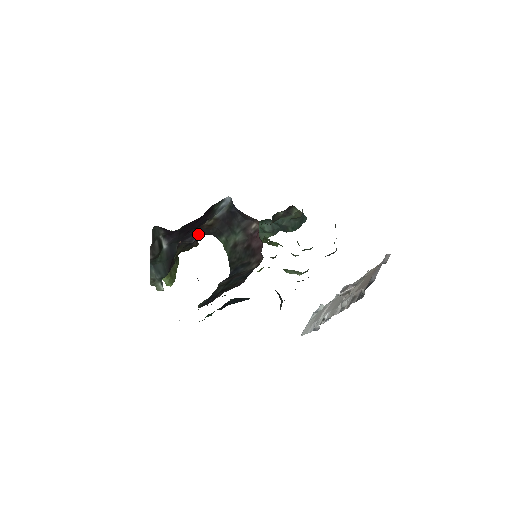
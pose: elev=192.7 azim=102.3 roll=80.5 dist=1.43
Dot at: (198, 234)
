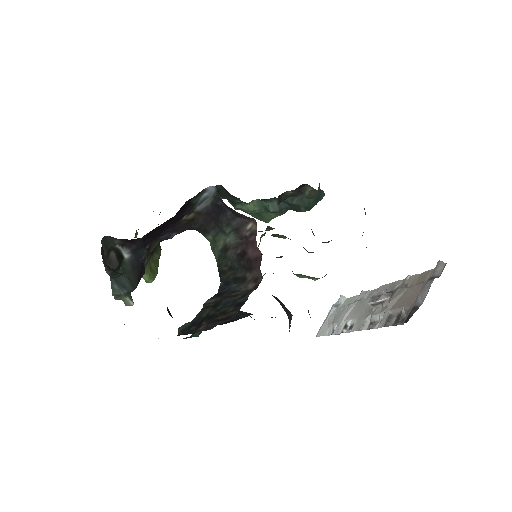
Dot at: (176, 230)
